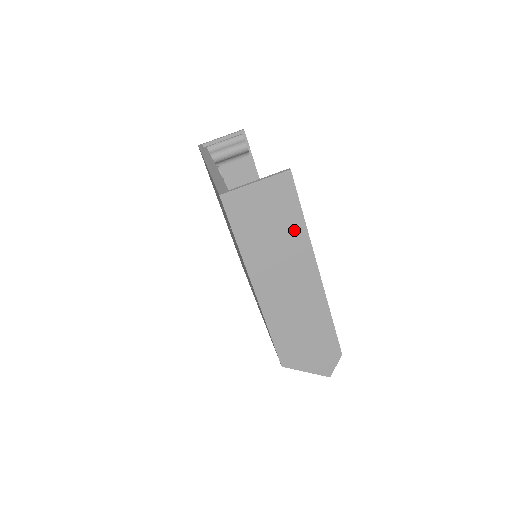
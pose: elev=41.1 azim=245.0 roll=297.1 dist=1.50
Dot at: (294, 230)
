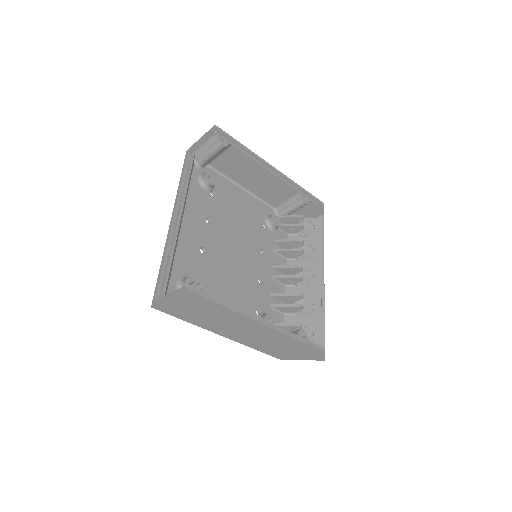
Dot at: (221, 311)
